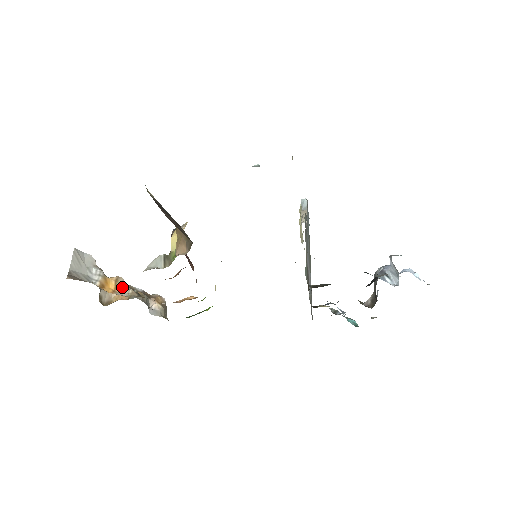
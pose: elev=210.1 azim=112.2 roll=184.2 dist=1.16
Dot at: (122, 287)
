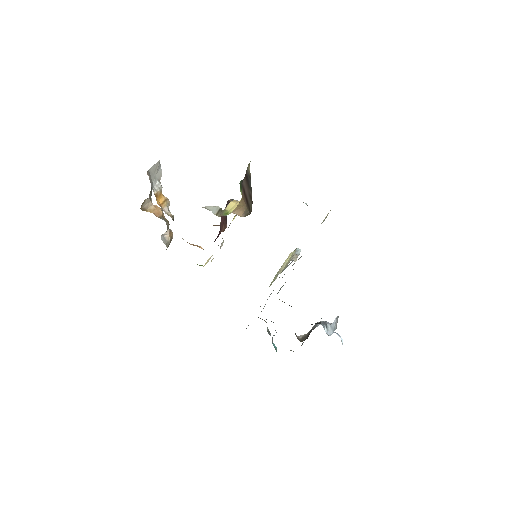
Dot at: (166, 207)
